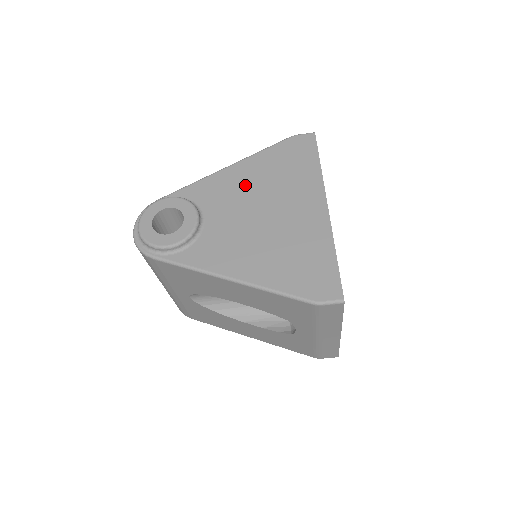
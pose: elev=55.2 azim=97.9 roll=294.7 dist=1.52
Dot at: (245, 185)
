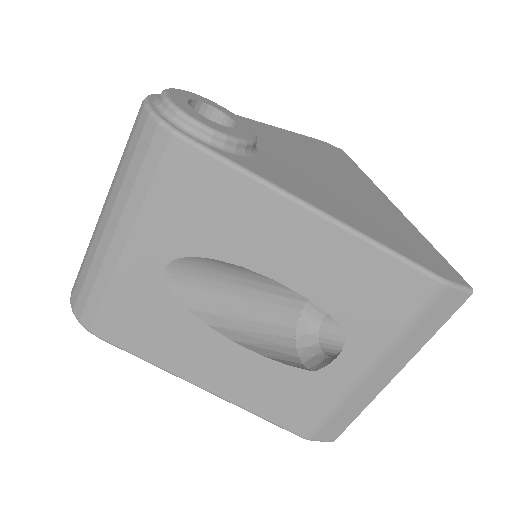
Dot at: (293, 145)
